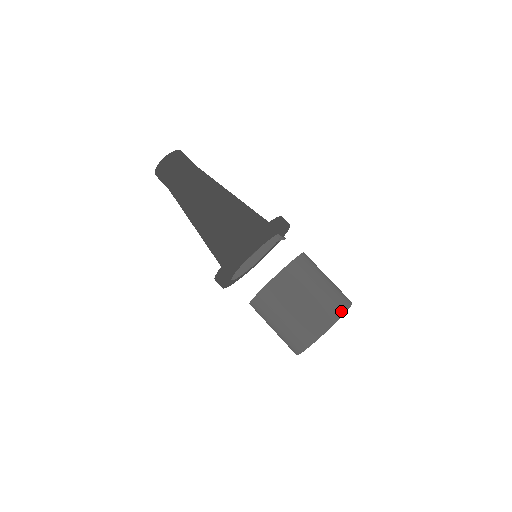
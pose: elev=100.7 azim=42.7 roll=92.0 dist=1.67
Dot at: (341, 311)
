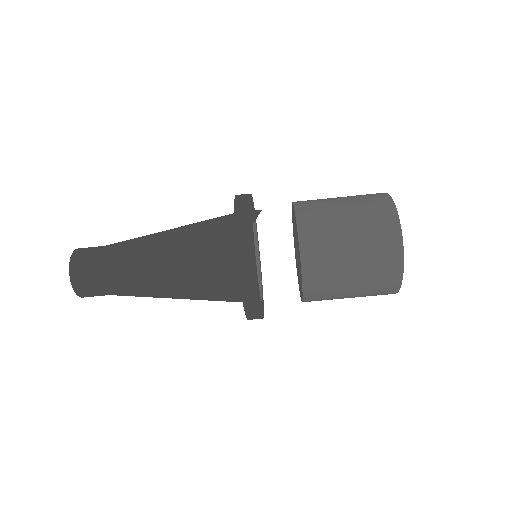
Dot at: (395, 227)
